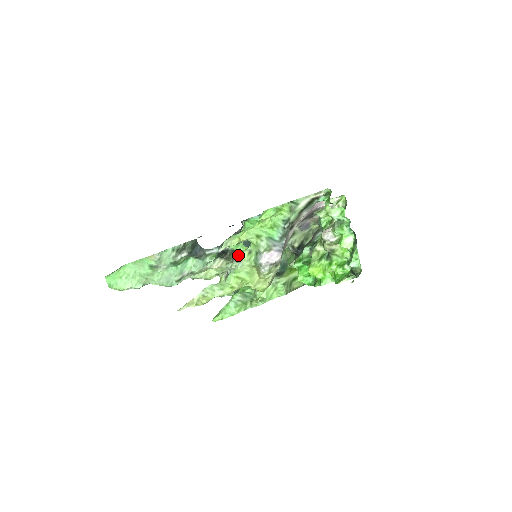
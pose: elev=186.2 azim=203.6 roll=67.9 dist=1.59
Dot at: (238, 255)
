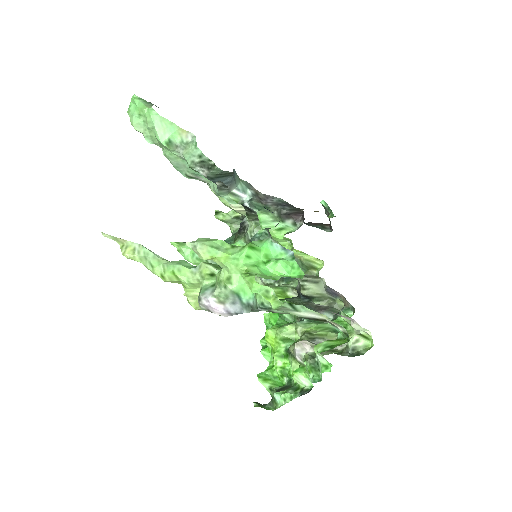
Dot at: occluded
